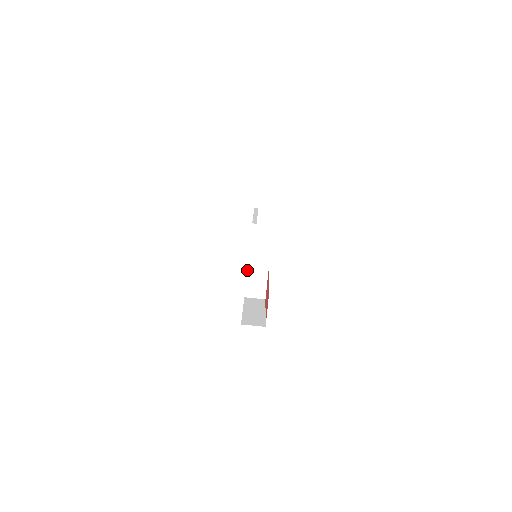
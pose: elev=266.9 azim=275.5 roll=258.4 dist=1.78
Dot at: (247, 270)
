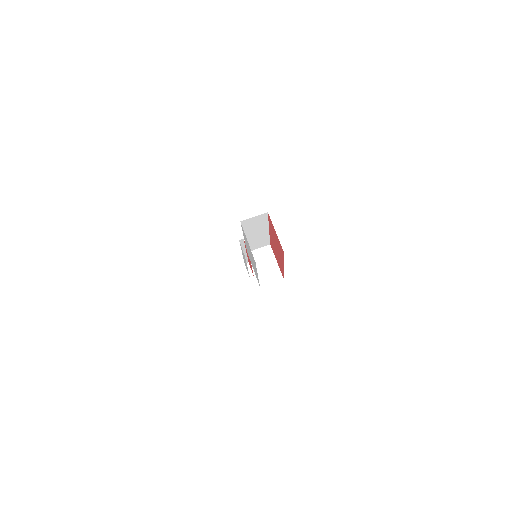
Dot at: occluded
